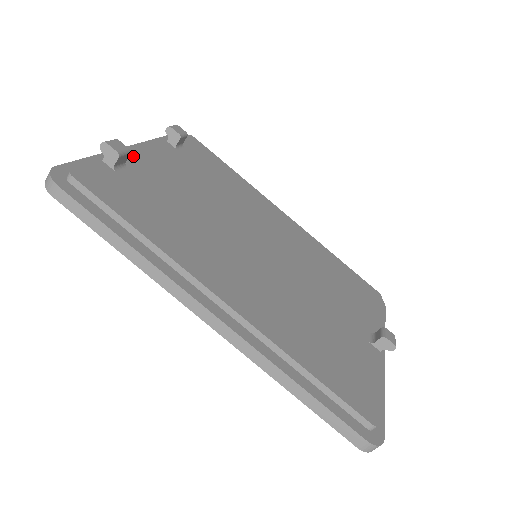
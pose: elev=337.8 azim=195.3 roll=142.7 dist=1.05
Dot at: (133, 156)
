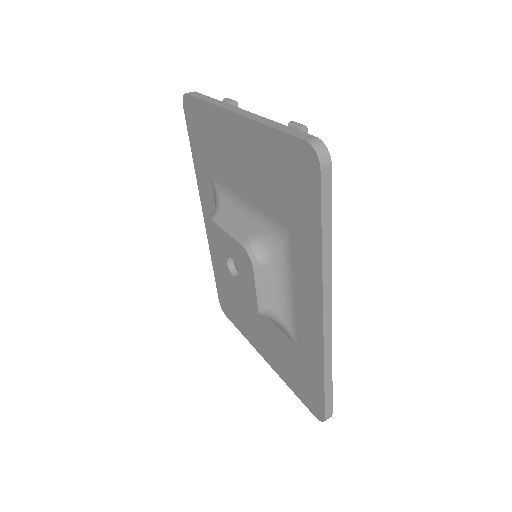
Dot at: occluded
